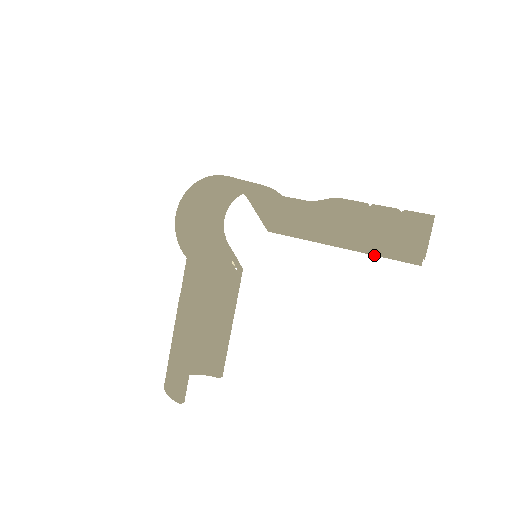
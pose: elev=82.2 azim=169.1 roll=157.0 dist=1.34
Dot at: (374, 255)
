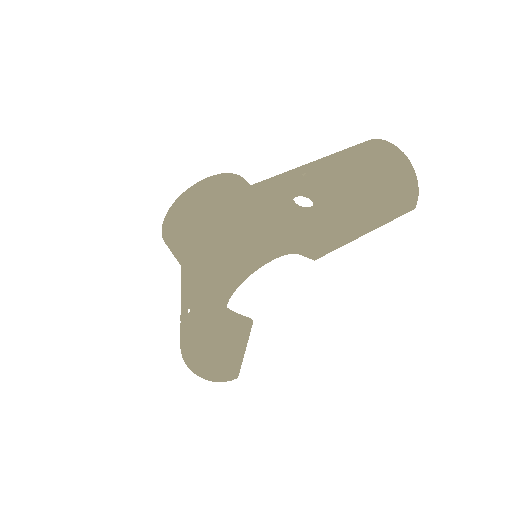
Dot at: occluded
